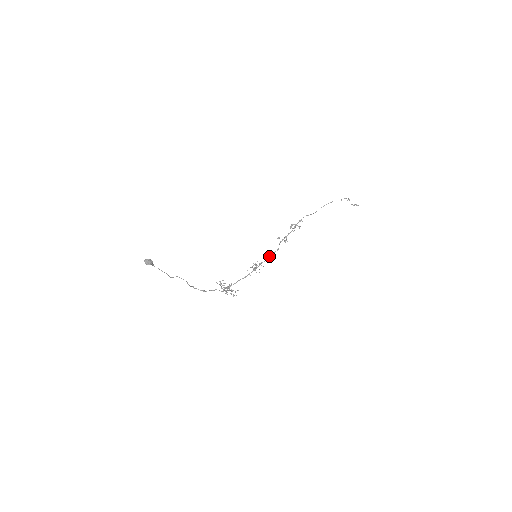
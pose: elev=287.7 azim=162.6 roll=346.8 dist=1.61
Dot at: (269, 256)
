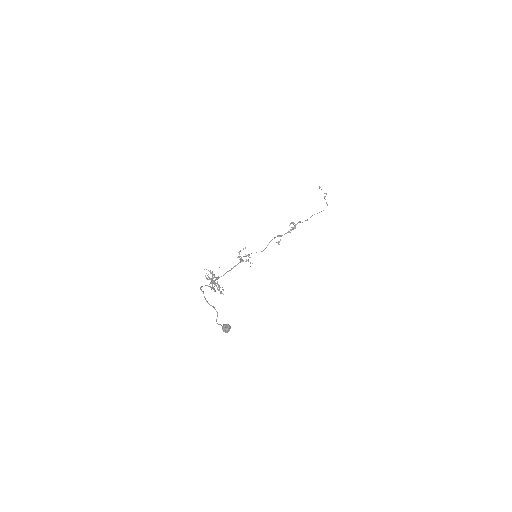
Dot at: occluded
